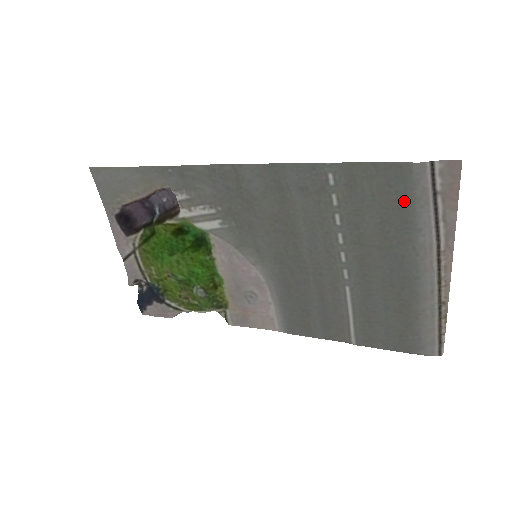
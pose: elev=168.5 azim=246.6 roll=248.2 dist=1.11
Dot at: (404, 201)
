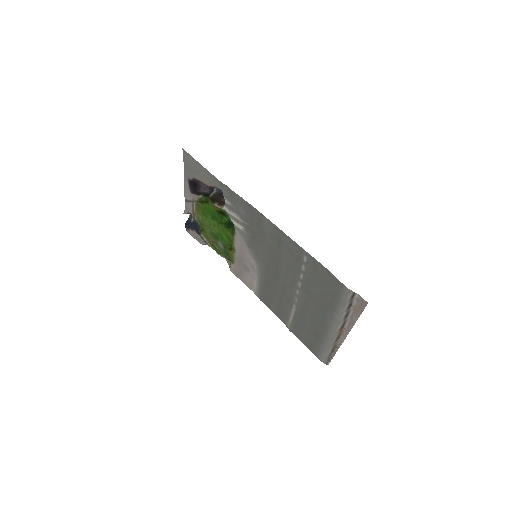
Dot at: (335, 296)
